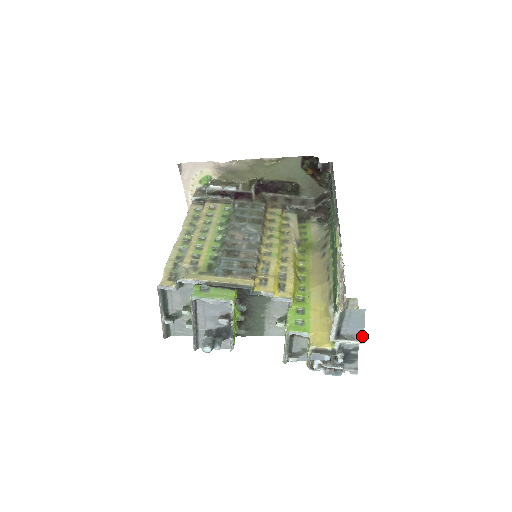
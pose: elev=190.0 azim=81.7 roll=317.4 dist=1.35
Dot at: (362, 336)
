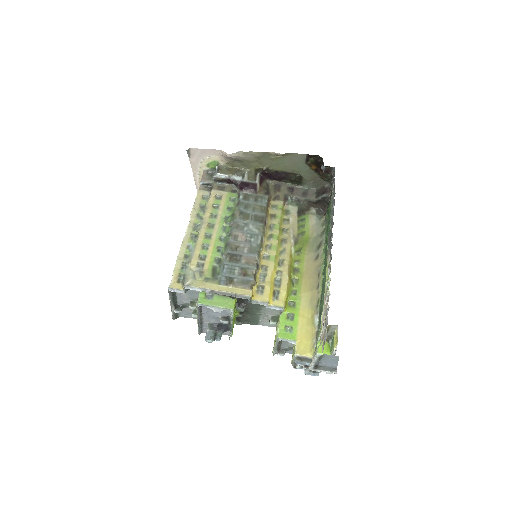
Dot at: (335, 368)
